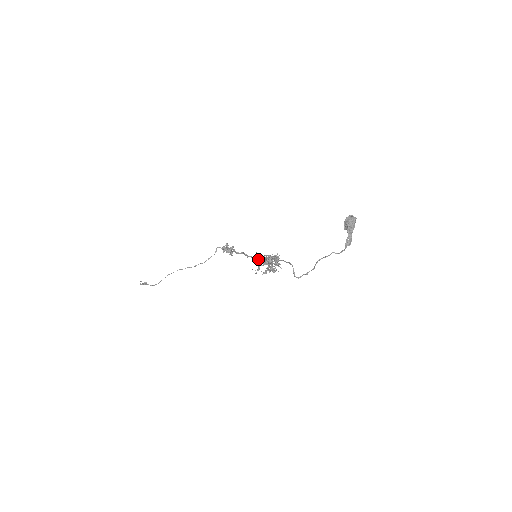
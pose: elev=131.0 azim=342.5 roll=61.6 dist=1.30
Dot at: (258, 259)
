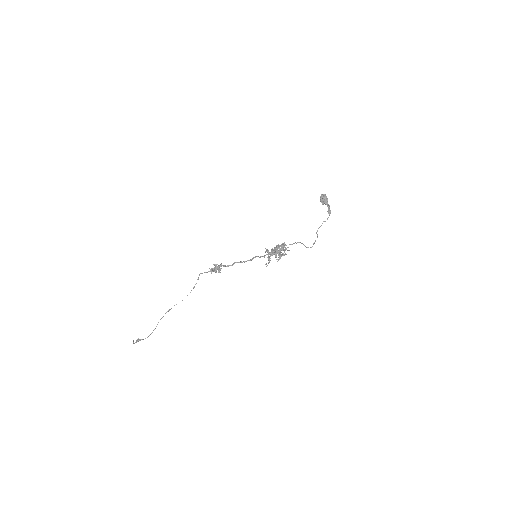
Dot at: occluded
